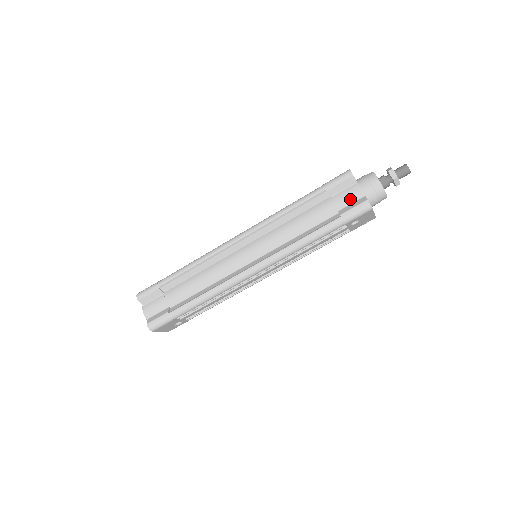
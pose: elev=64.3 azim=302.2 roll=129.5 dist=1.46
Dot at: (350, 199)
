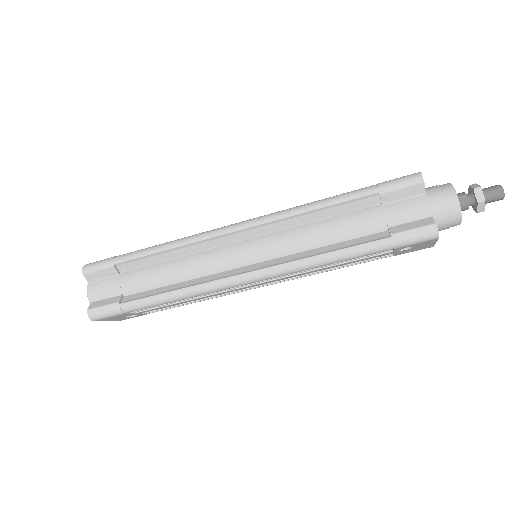
Dot at: (410, 215)
